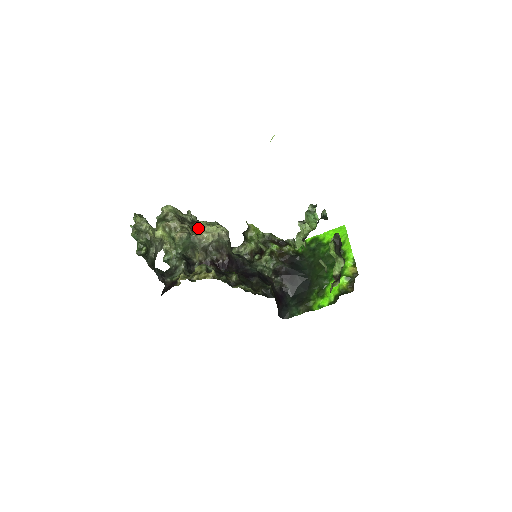
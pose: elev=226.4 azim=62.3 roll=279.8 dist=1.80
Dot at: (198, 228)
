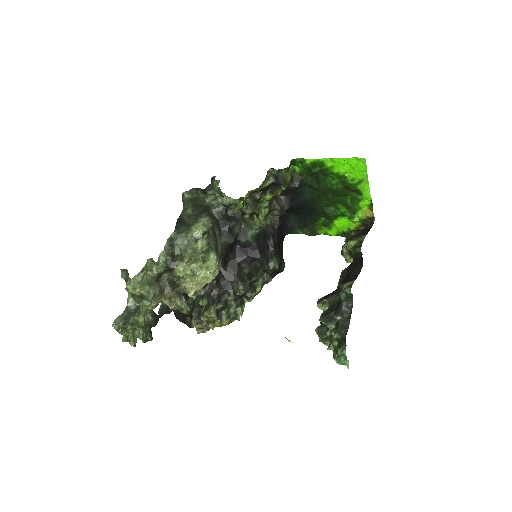
Dot at: (182, 279)
